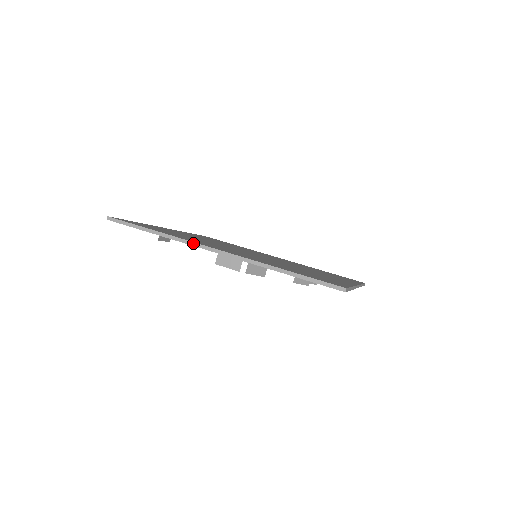
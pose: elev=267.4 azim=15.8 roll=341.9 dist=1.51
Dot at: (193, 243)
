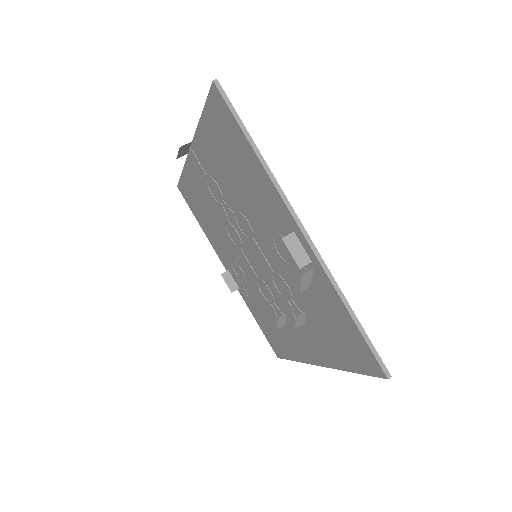
Dot at: (286, 199)
